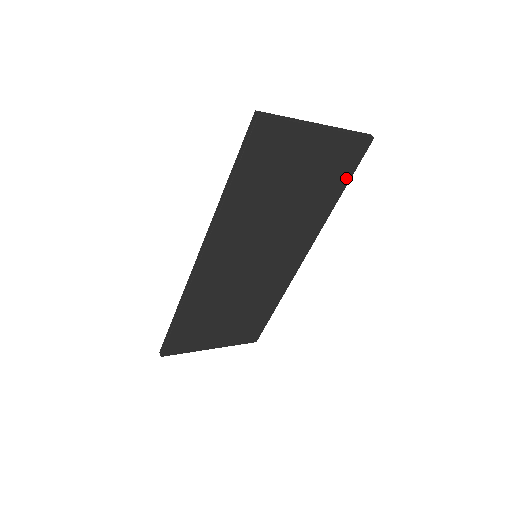
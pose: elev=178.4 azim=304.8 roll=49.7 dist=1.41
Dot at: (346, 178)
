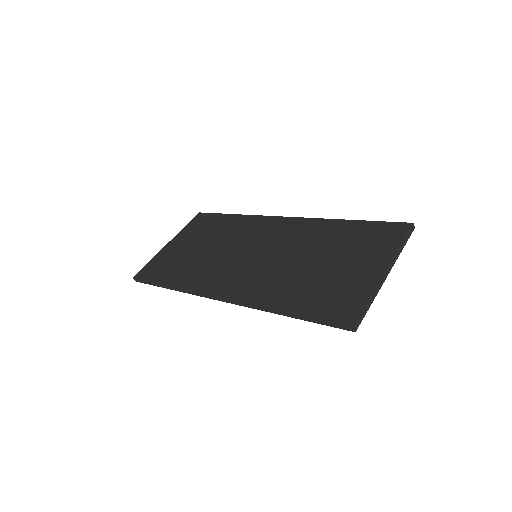
Dot at: occluded
